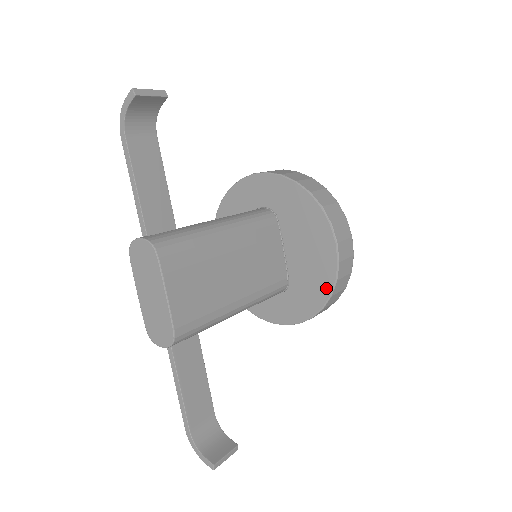
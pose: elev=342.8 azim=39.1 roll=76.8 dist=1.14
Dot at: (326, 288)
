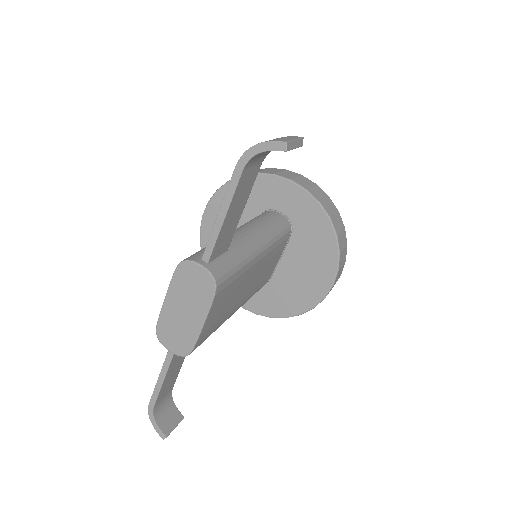
Dot at: (300, 308)
